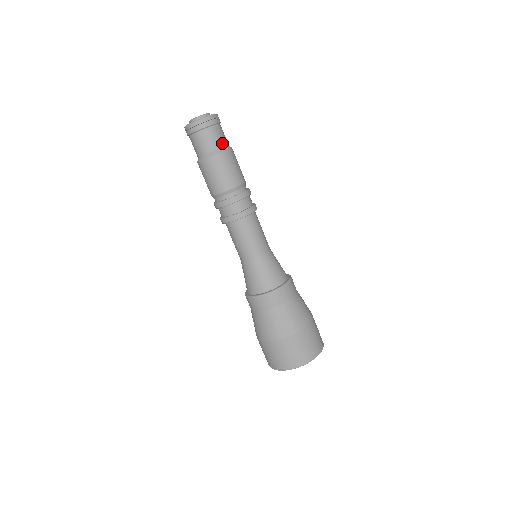
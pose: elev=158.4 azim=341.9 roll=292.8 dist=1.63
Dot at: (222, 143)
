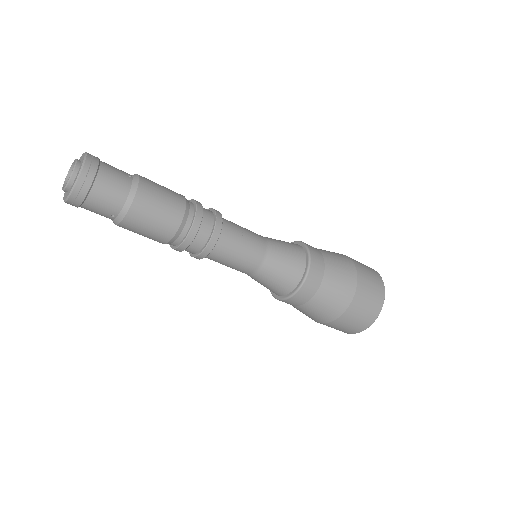
Dot at: (126, 181)
